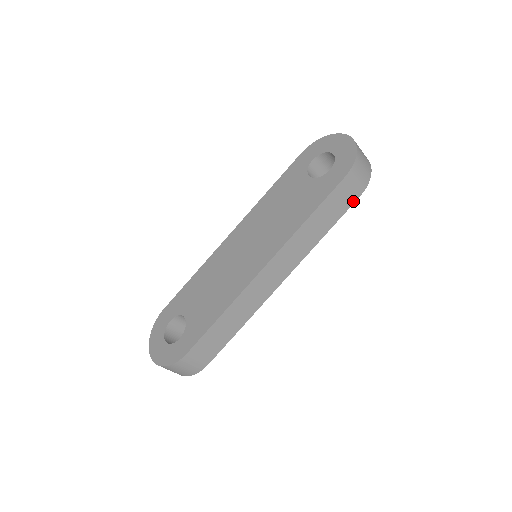
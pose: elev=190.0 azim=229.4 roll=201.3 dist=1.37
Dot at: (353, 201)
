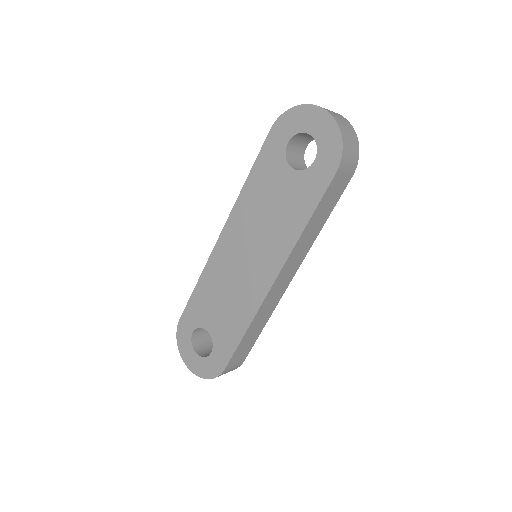
Dot at: (346, 184)
